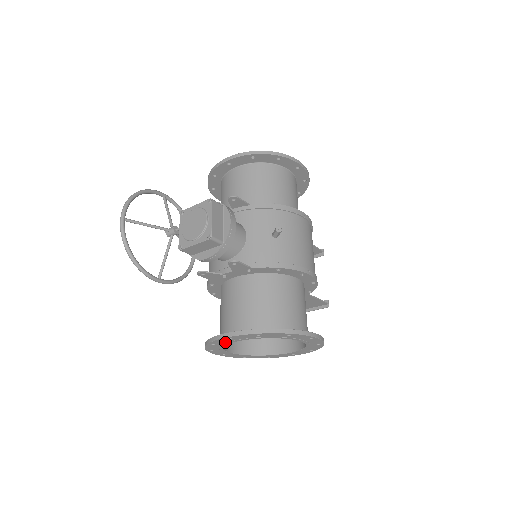
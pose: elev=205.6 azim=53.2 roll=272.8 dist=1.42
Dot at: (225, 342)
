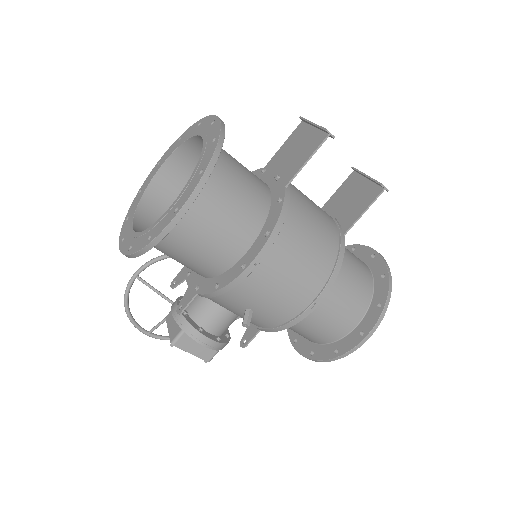
Dot at: occluded
